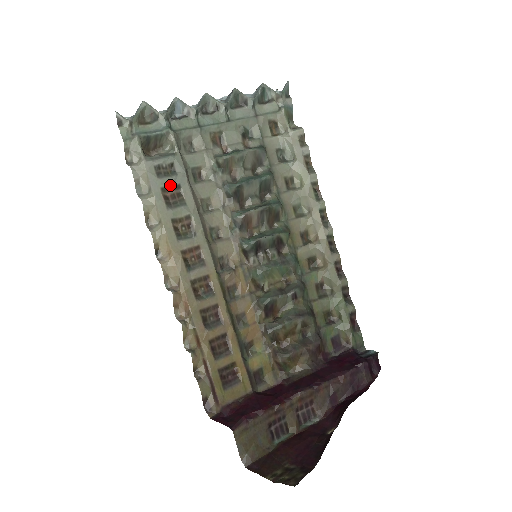
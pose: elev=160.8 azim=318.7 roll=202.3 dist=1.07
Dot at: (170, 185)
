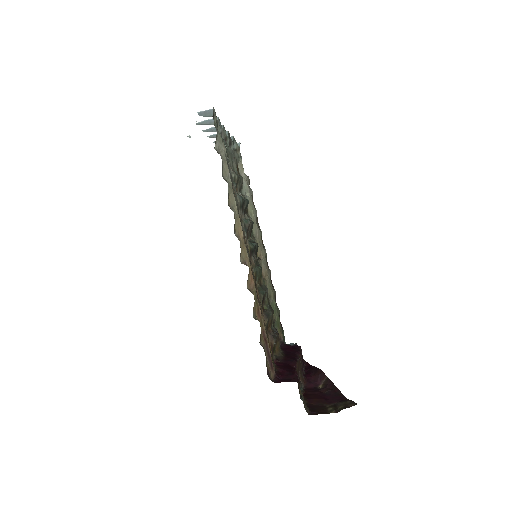
Dot at: occluded
